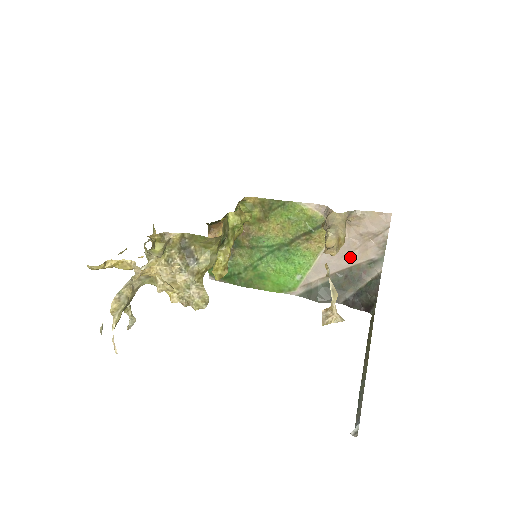
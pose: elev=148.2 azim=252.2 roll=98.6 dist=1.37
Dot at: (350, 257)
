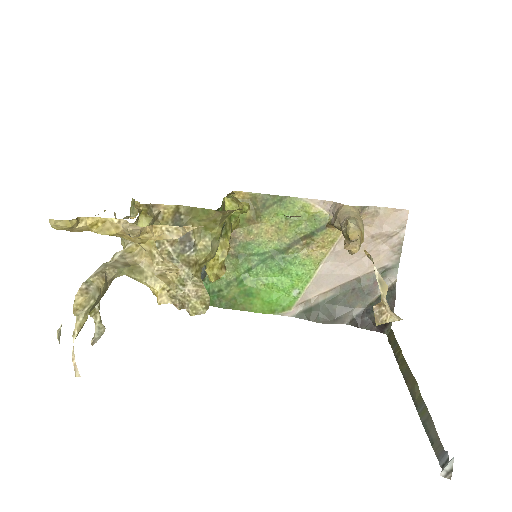
Dot at: (358, 265)
